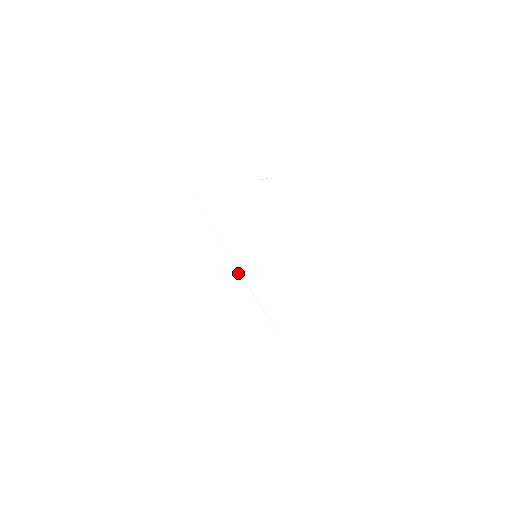
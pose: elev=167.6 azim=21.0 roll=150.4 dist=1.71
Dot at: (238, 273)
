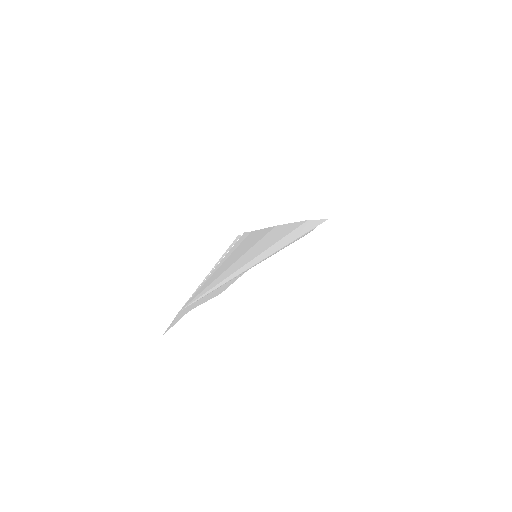
Dot at: (247, 270)
